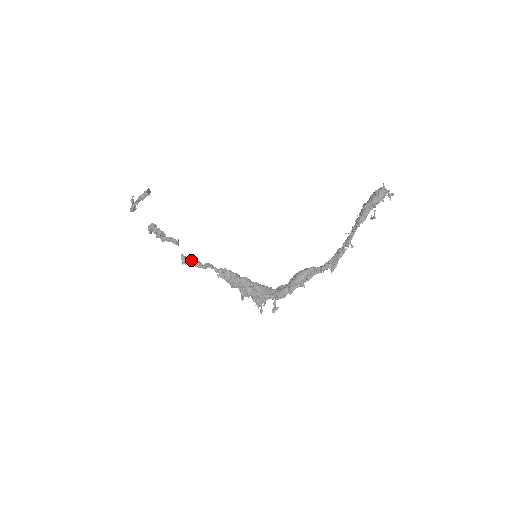
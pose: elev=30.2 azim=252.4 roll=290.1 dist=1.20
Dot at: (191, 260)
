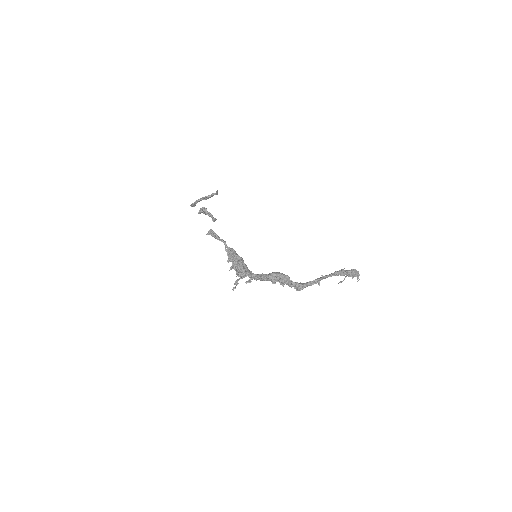
Dot at: (215, 233)
